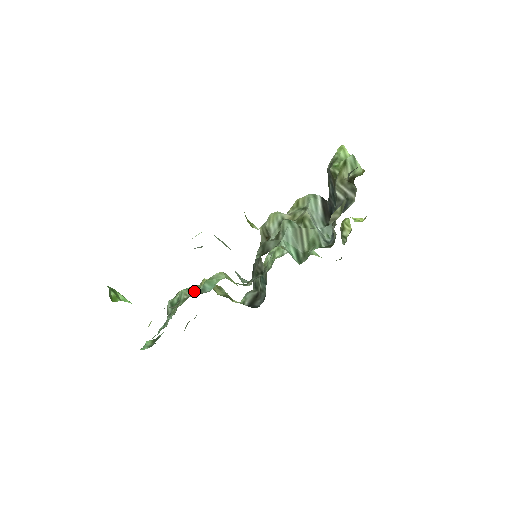
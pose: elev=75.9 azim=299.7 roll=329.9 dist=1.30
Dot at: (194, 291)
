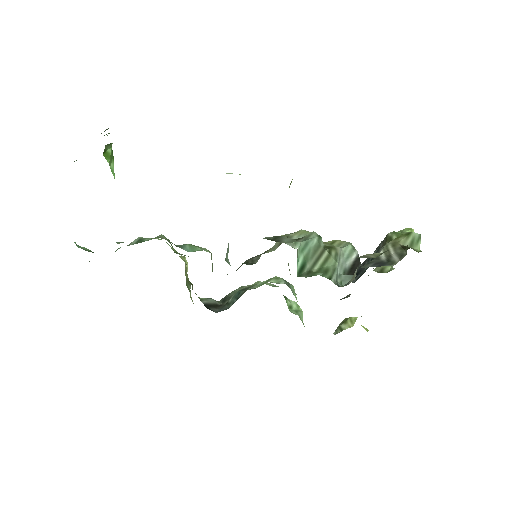
Dot at: (171, 244)
